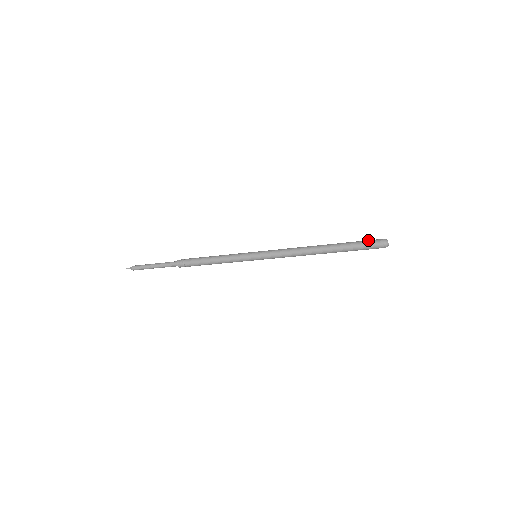
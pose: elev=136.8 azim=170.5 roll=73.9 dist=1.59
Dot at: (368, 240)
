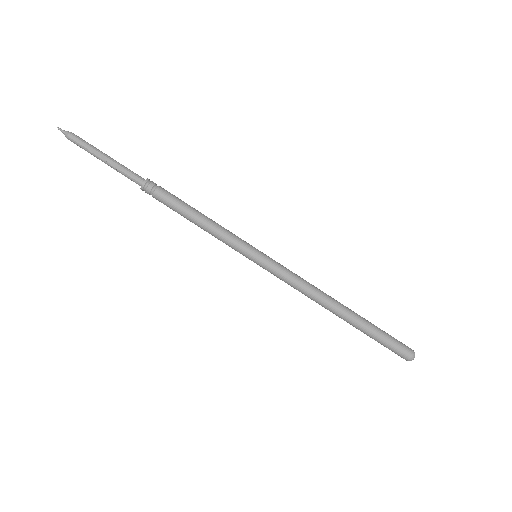
Dot at: (397, 340)
